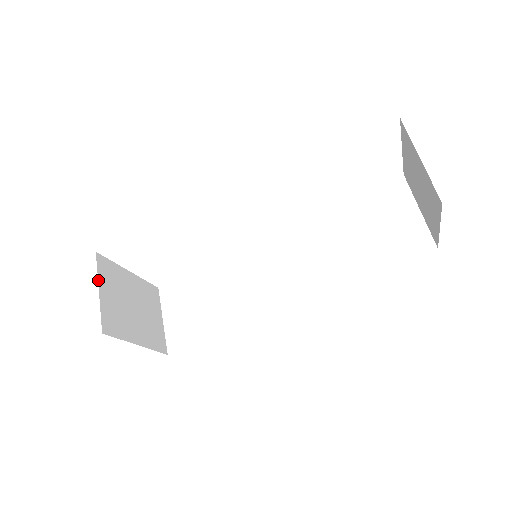
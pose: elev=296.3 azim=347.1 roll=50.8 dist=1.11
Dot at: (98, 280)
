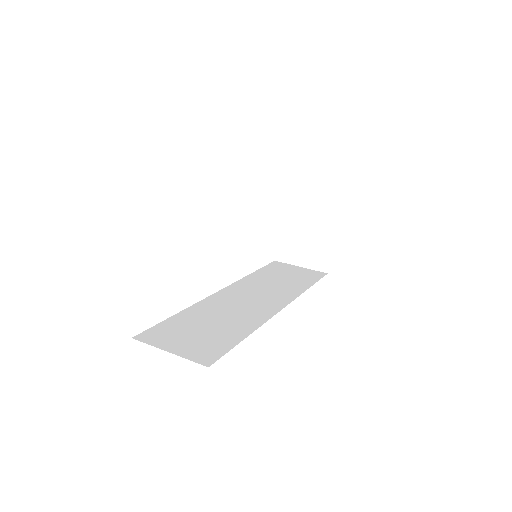
Dot at: occluded
